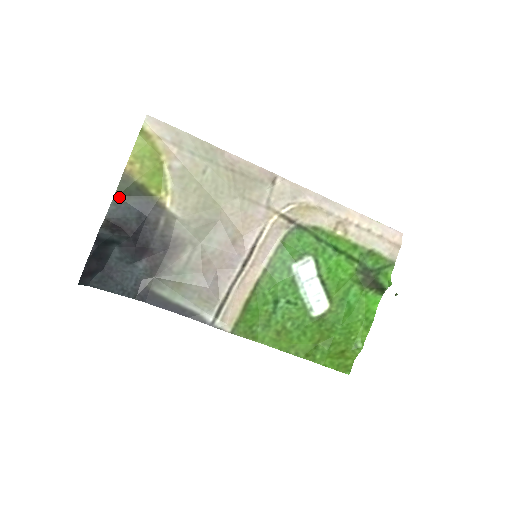
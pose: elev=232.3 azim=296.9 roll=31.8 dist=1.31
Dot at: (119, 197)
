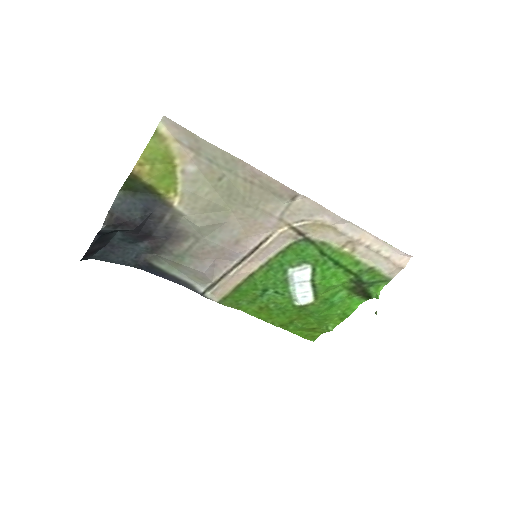
Dot at: (125, 191)
